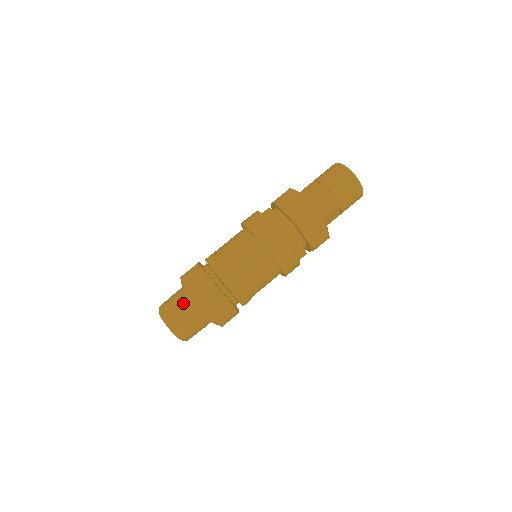
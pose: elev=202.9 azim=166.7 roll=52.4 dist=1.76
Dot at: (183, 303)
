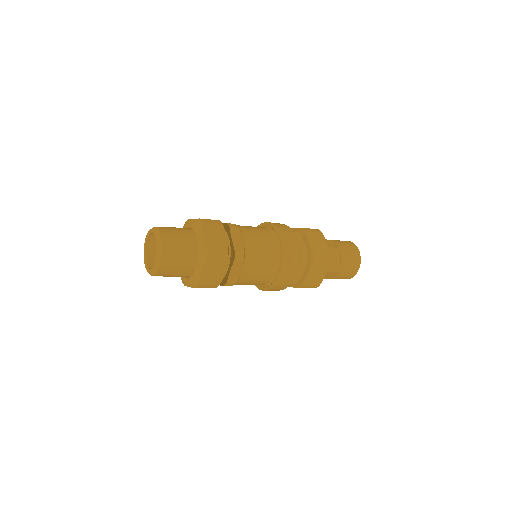
Dot at: (187, 240)
